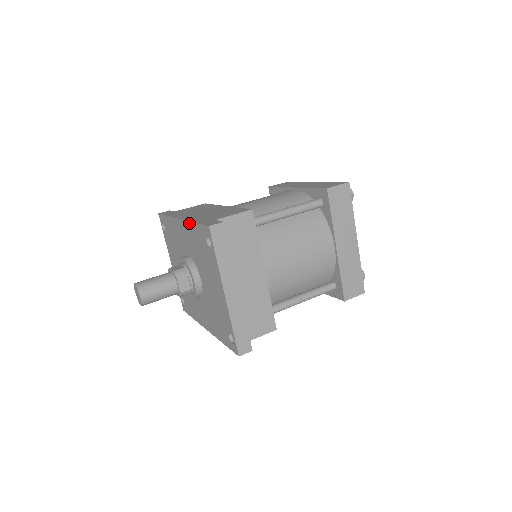
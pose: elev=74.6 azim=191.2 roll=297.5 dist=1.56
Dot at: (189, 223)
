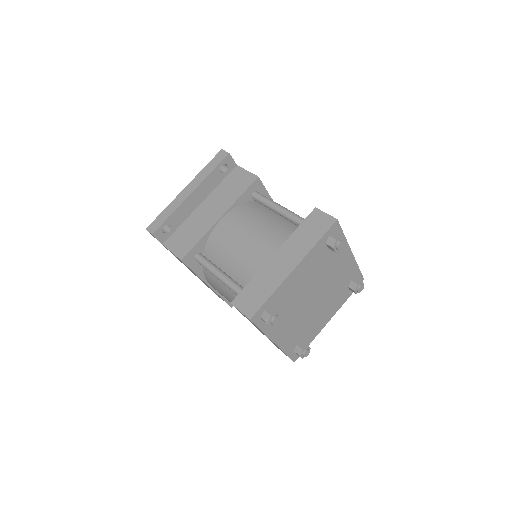
Dot at: occluded
